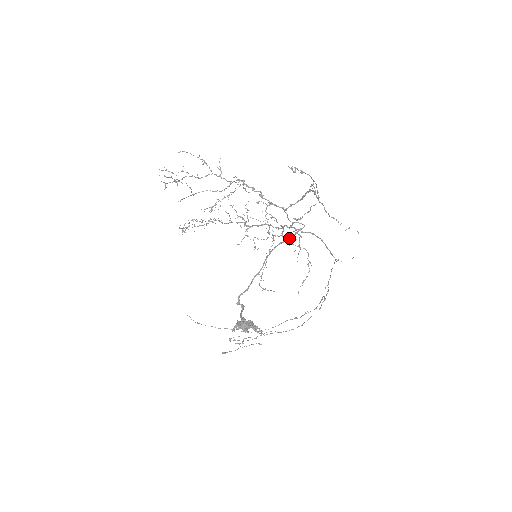
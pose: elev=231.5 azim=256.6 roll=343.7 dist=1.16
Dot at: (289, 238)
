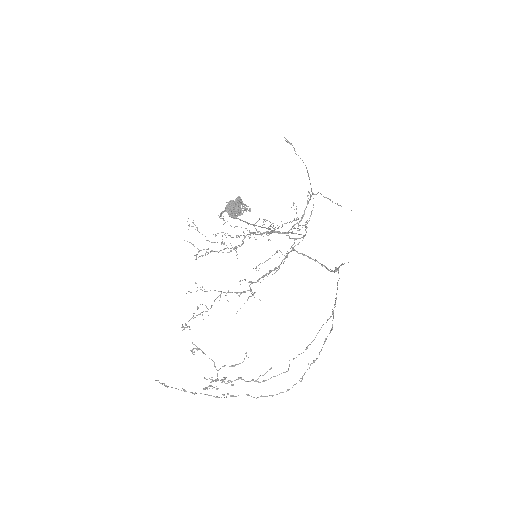
Dot at: (289, 232)
